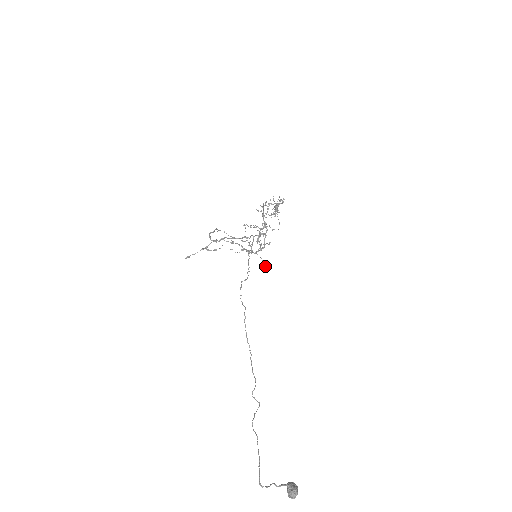
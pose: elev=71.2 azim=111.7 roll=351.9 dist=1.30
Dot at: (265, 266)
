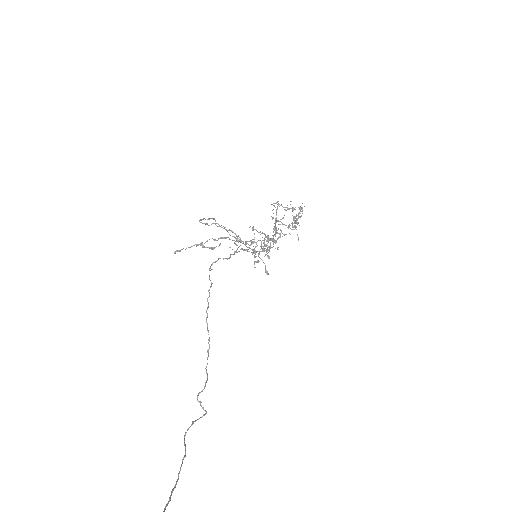
Dot at: (268, 274)
